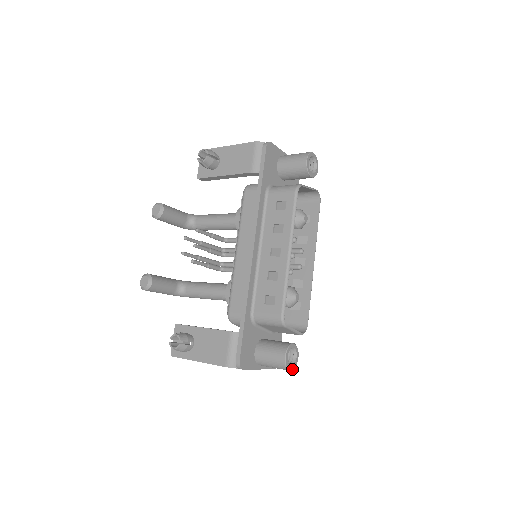
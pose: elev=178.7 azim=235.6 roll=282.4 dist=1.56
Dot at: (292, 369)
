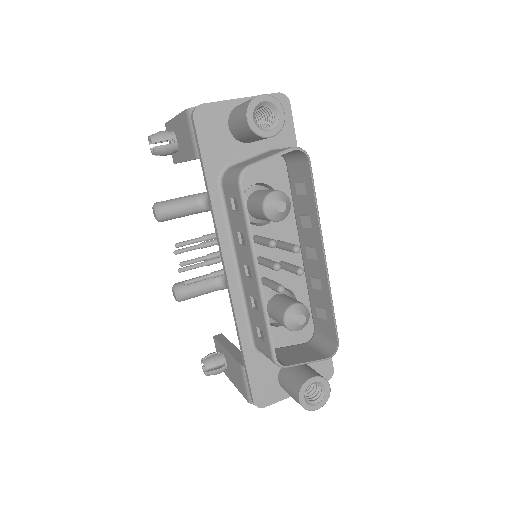
Dot at: (321, 406)
